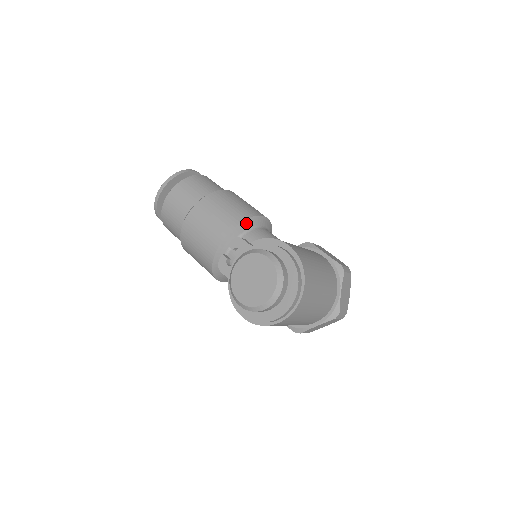
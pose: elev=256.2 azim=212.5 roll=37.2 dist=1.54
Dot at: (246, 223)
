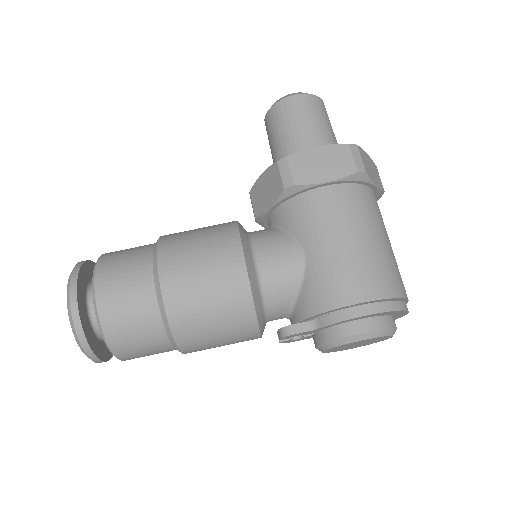
Dot at: (257, 305)
